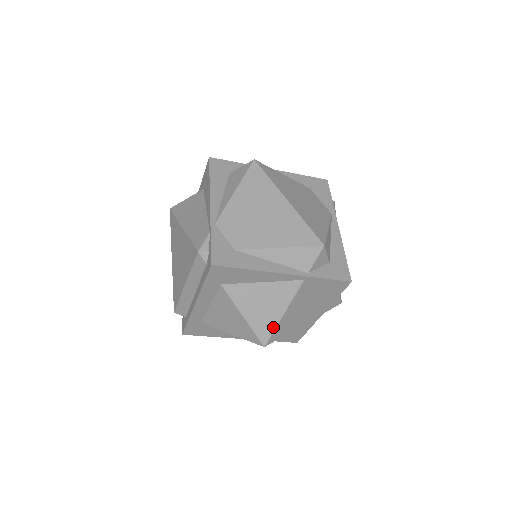
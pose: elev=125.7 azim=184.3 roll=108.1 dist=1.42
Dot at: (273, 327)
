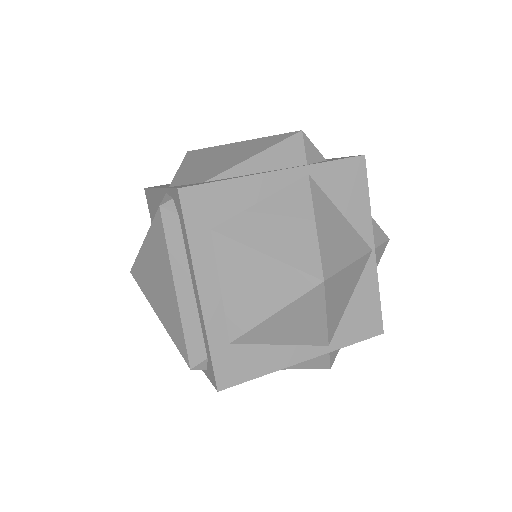
Dot at: (315, 248)
